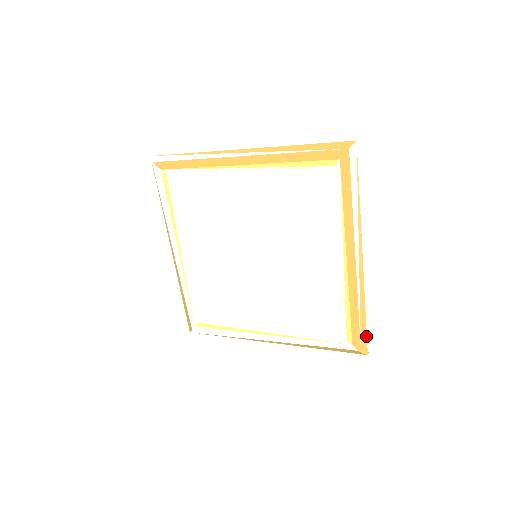
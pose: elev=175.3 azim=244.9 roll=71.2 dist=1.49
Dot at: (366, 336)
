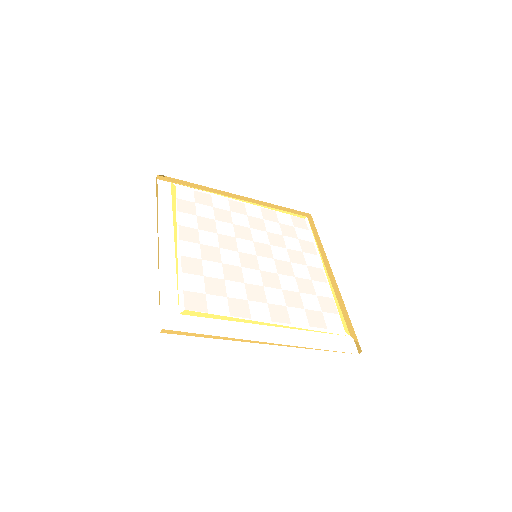
Dot at: occluded
